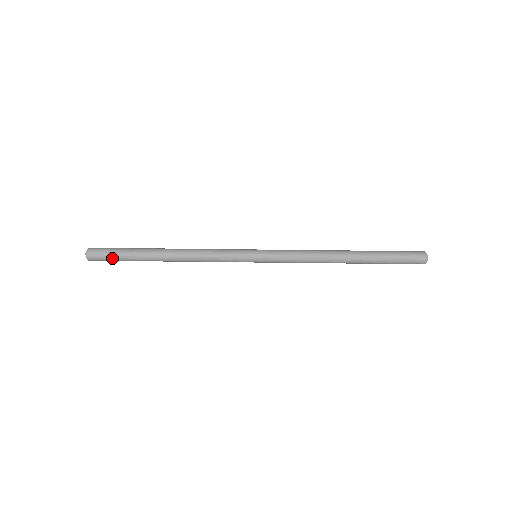
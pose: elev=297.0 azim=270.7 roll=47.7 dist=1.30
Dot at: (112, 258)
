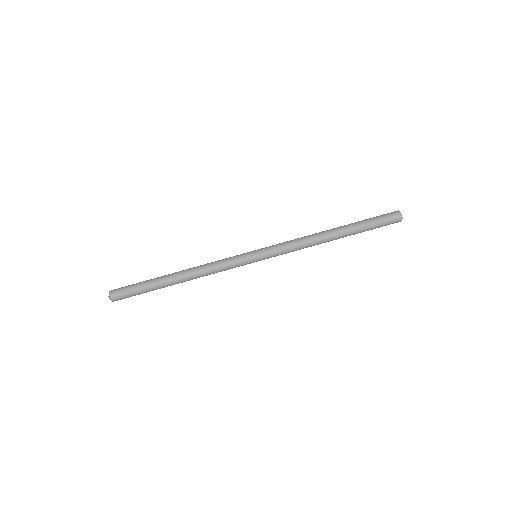
Dot at: occluded
